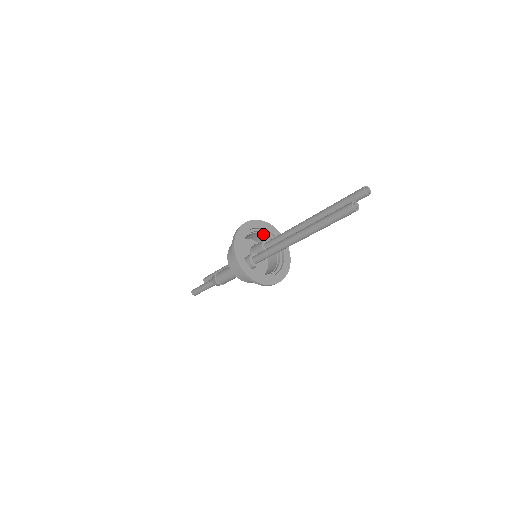
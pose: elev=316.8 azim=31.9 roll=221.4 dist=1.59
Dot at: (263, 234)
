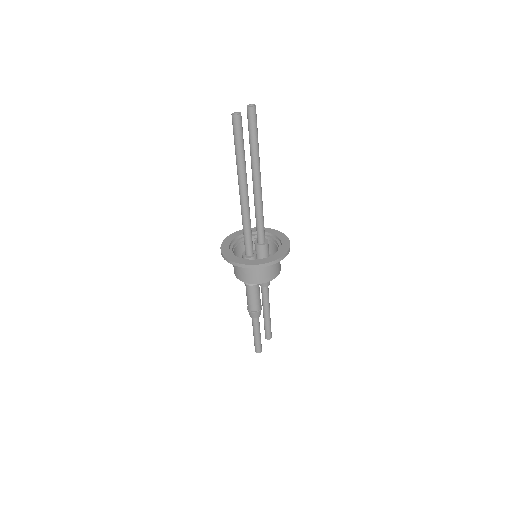
Dot at: (256, 238)
